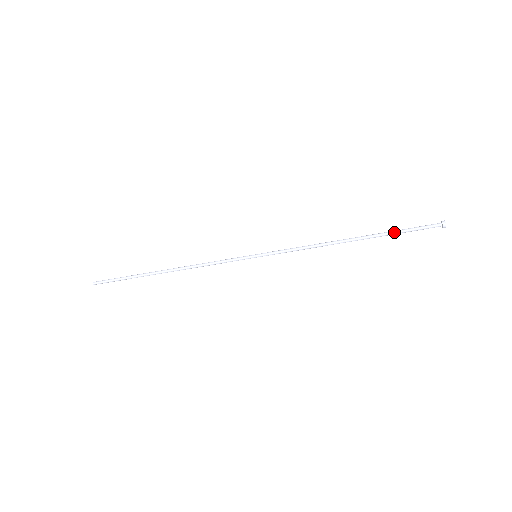
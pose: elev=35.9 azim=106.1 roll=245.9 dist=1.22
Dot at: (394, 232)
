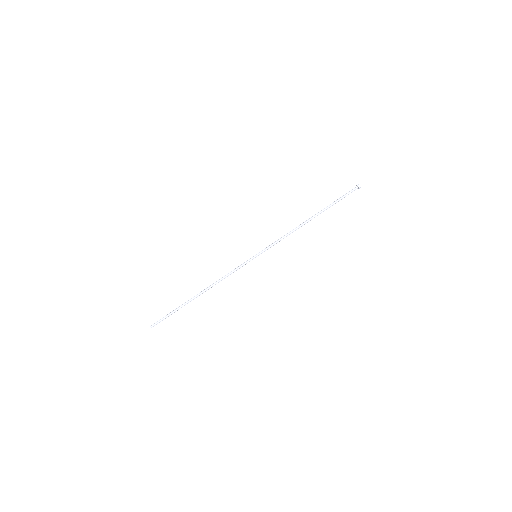
Dot at: (332, 203)
